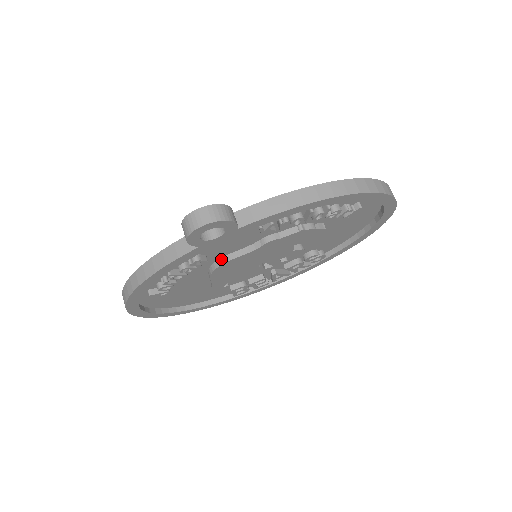
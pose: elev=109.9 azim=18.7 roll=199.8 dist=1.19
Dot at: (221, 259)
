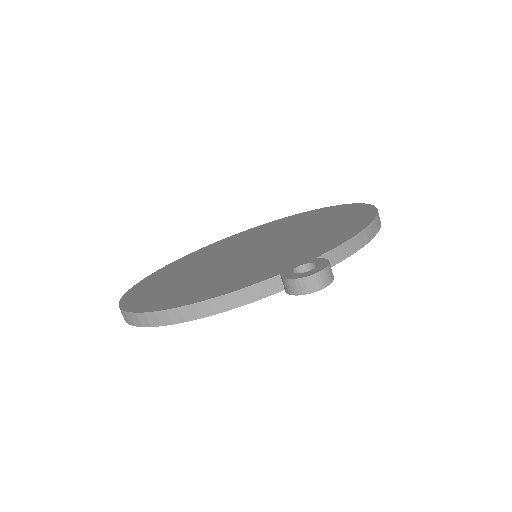
Dot at: occluded
